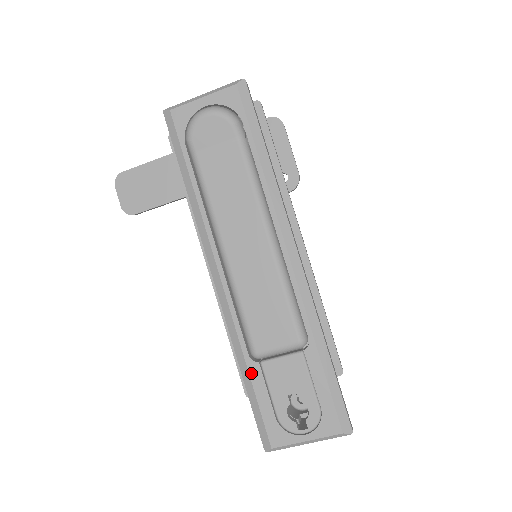
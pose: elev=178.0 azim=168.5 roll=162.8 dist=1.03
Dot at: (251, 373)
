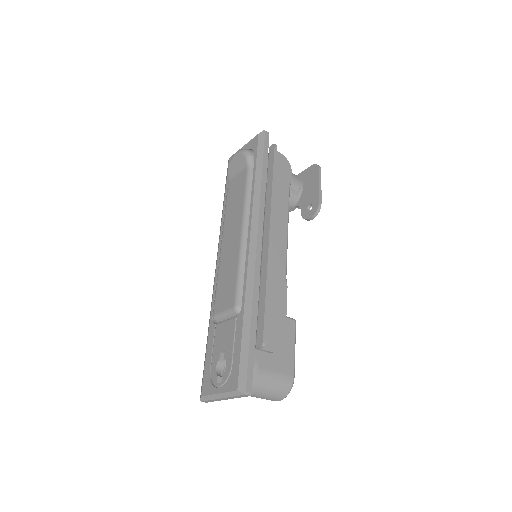
Dot at: (209, 332)
